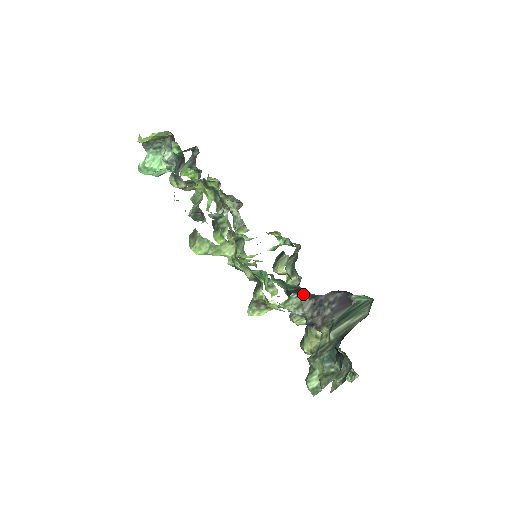
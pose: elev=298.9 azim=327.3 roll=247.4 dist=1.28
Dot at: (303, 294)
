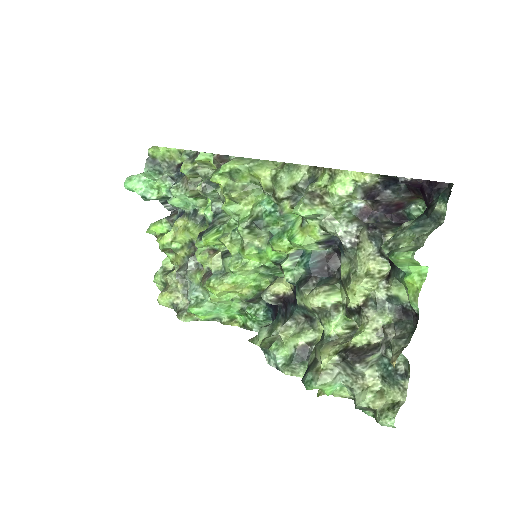
Dot at: (357, 207)
